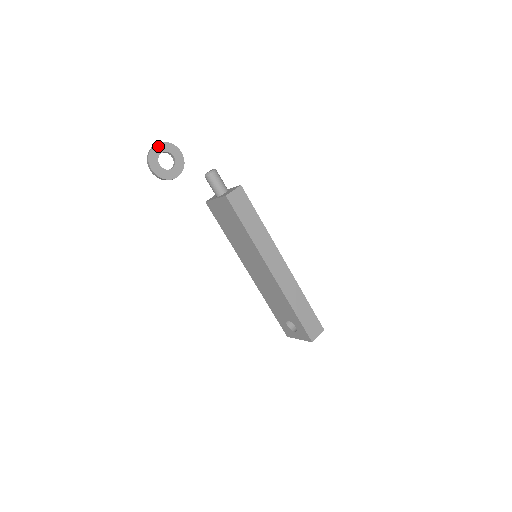
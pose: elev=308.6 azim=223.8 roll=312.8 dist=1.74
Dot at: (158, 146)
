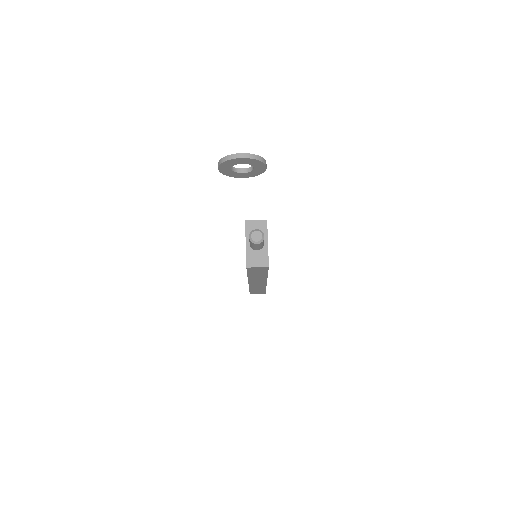
Dot at: (242, 159)
